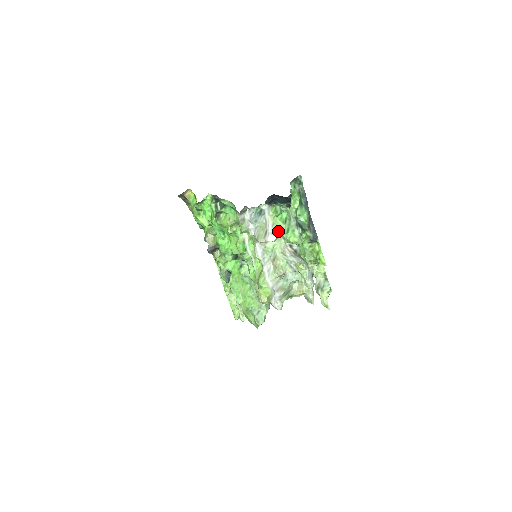
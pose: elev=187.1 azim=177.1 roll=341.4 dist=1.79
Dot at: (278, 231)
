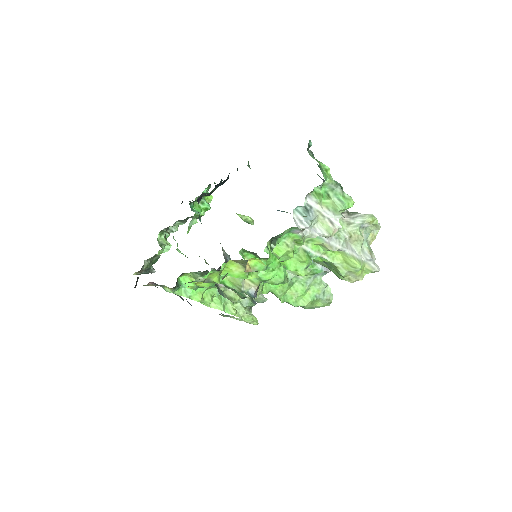
Dot at: (336, 210)
